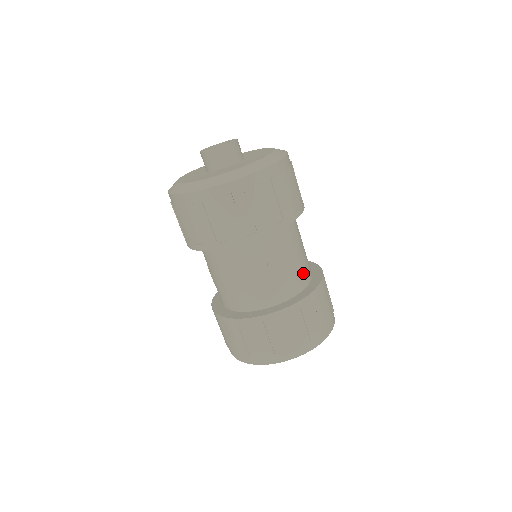
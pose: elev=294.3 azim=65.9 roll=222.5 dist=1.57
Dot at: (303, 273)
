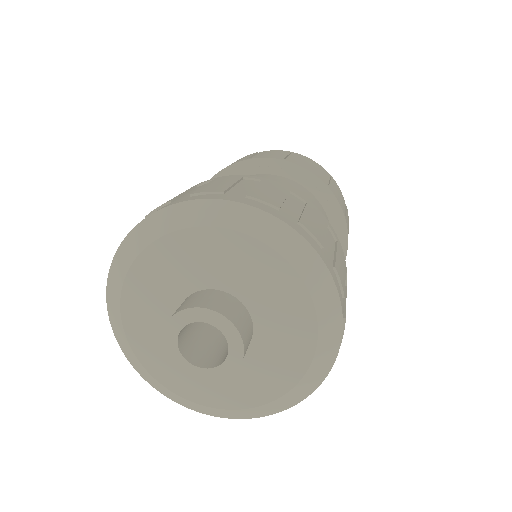
Dot at: occluded
